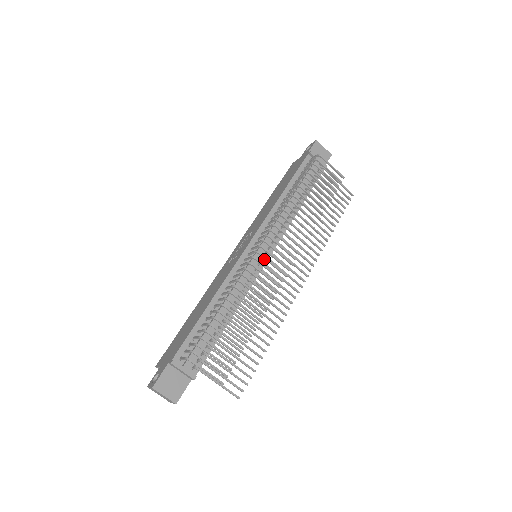
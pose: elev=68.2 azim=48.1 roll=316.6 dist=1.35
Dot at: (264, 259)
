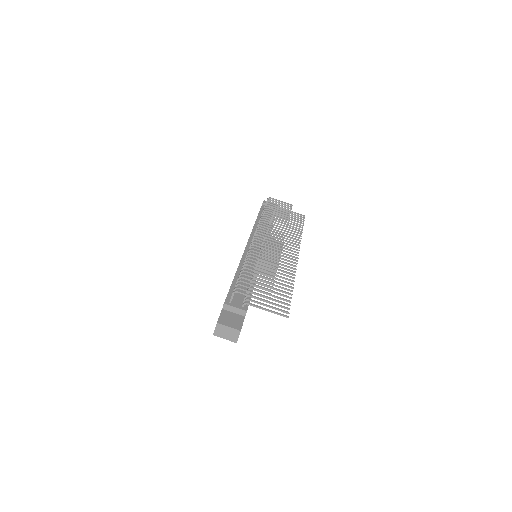
Dot at: occluded
